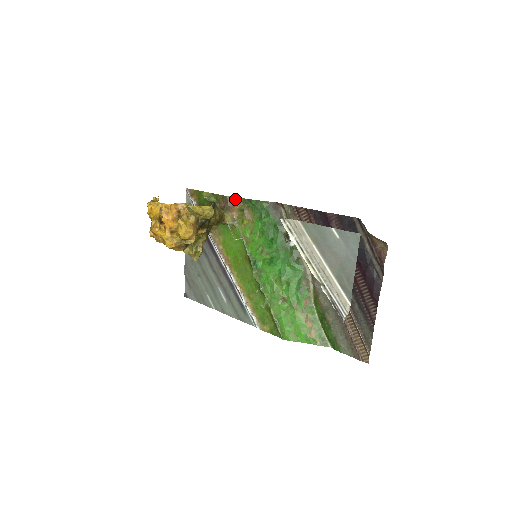
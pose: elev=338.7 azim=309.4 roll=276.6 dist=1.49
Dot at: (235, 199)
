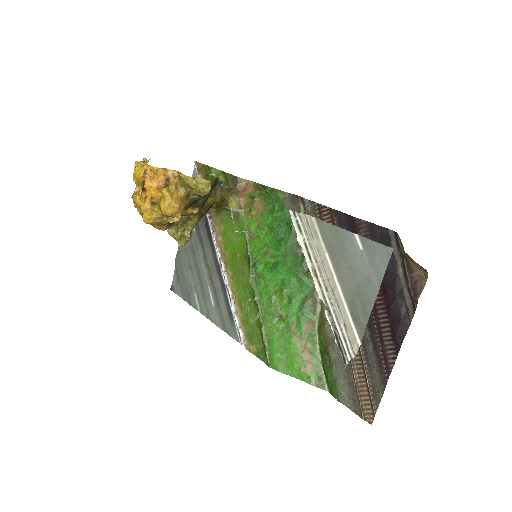
Dot at: (247, 182)
